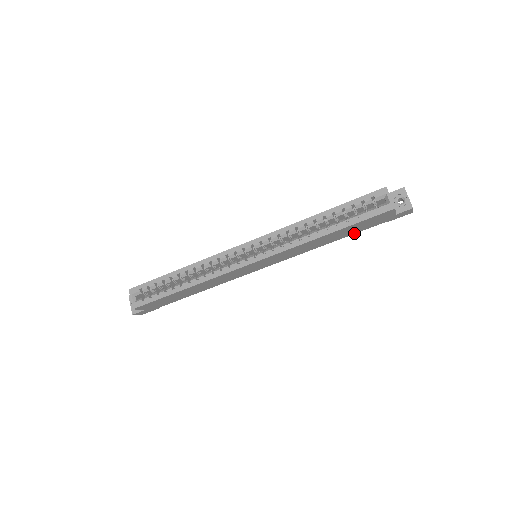
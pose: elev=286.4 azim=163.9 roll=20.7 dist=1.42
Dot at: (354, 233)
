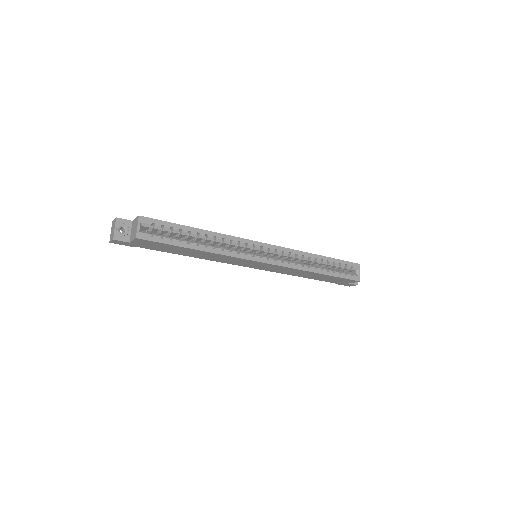
Dot at: (317, 279)
